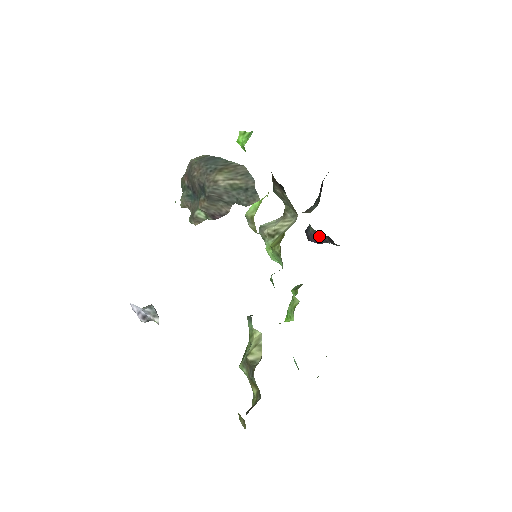
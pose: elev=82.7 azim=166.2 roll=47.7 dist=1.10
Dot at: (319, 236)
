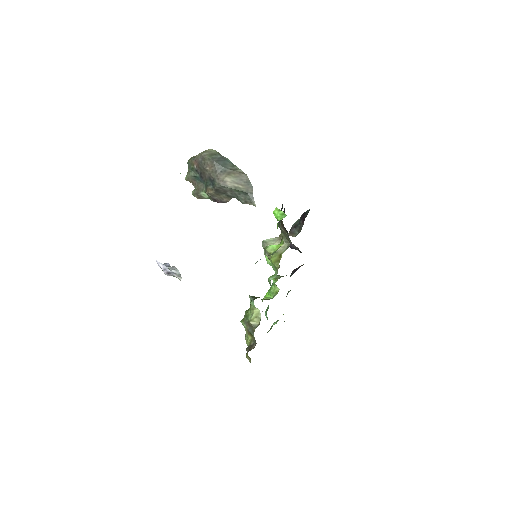
Dot at: (293, 246)
